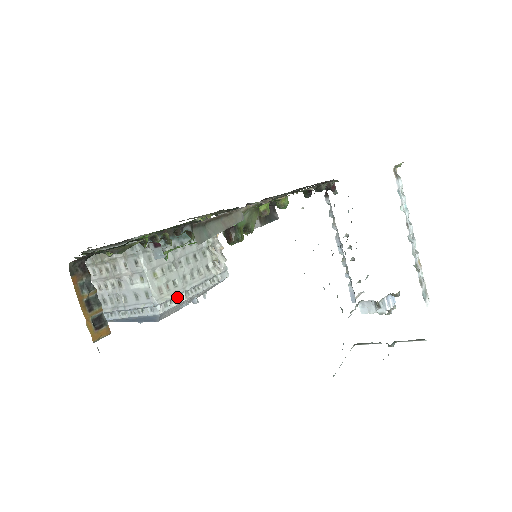
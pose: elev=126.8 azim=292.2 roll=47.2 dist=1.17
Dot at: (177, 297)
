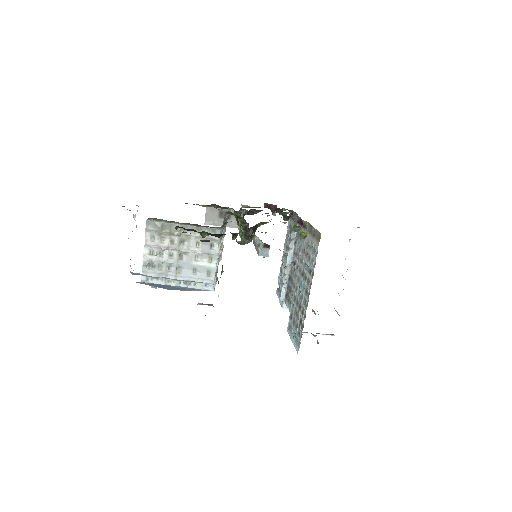
Dot at: occluded
